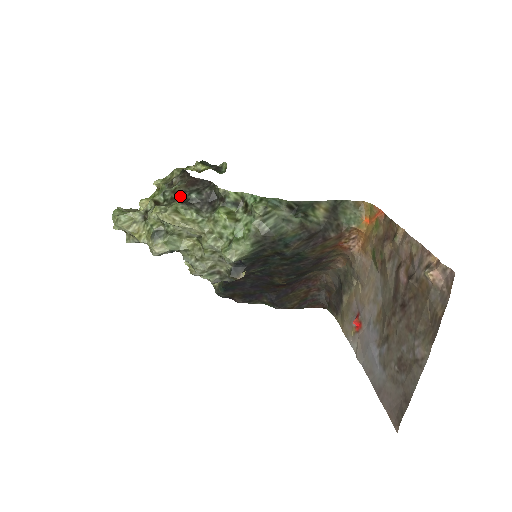
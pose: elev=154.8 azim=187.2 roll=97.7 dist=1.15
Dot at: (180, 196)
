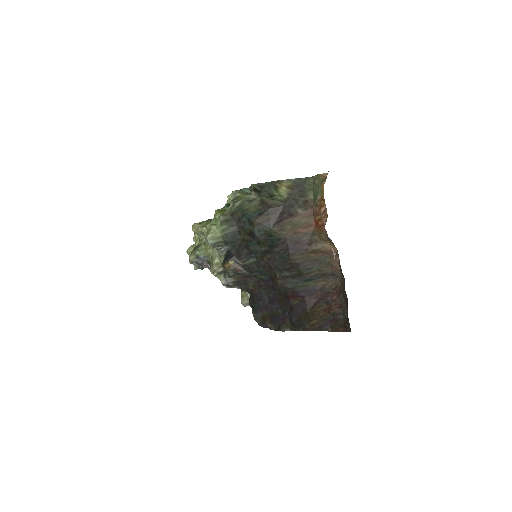
Dot at: occluded
